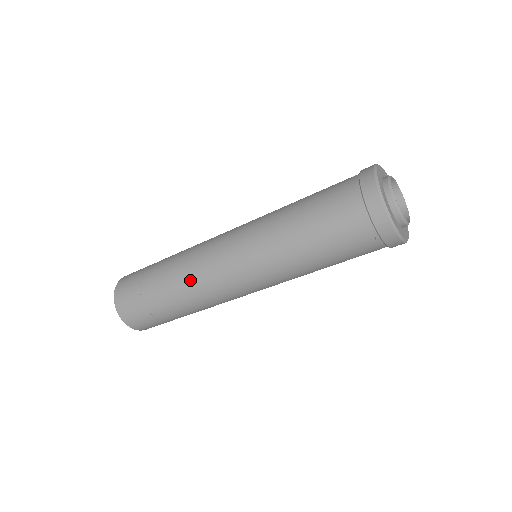
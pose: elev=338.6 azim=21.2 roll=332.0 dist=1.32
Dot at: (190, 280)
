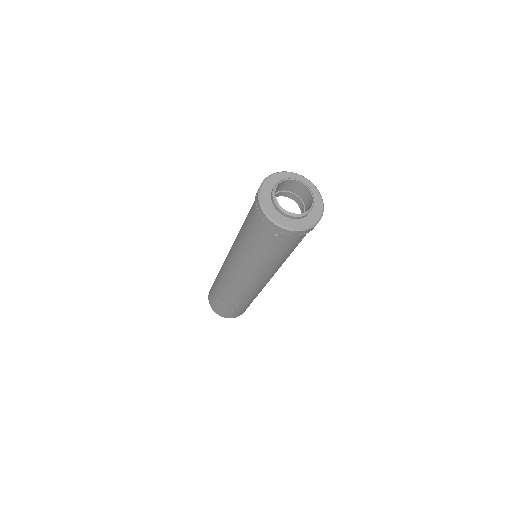
Dot at: (224, 282)
